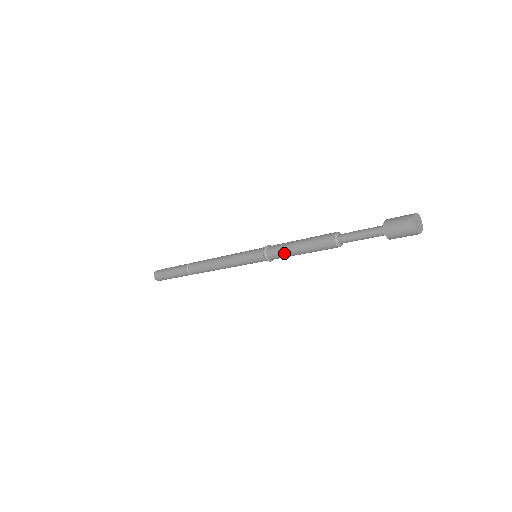
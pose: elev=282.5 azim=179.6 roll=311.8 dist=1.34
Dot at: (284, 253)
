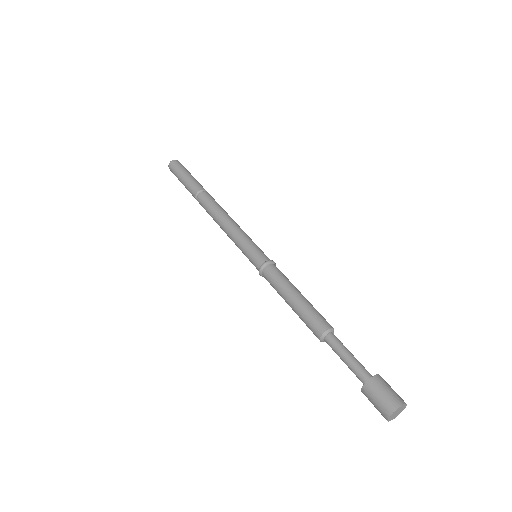
Dot at: occluded
